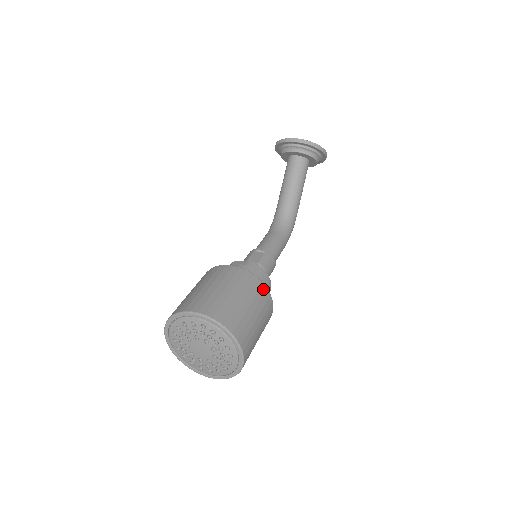
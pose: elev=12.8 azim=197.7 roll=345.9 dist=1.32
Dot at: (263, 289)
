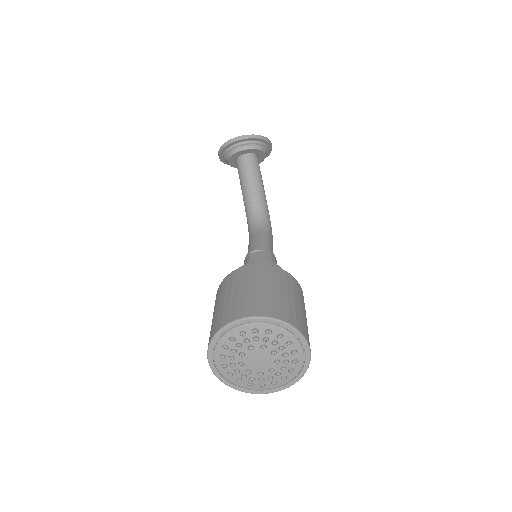
Dot at: (288, 276)
